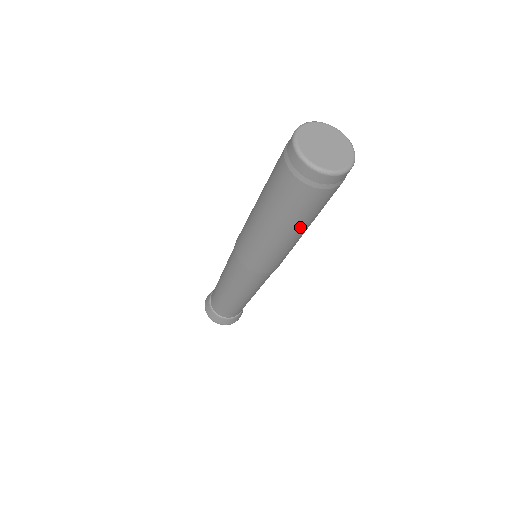
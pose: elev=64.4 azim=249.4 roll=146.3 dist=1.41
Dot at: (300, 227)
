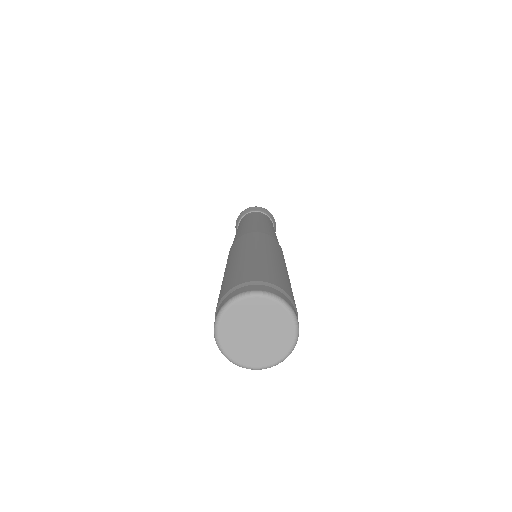
Dot at: occluded
